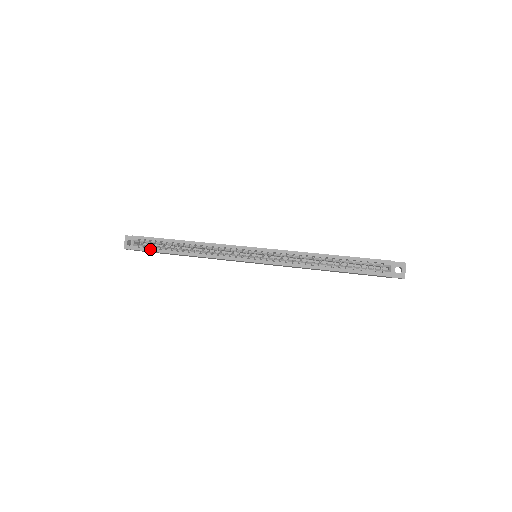
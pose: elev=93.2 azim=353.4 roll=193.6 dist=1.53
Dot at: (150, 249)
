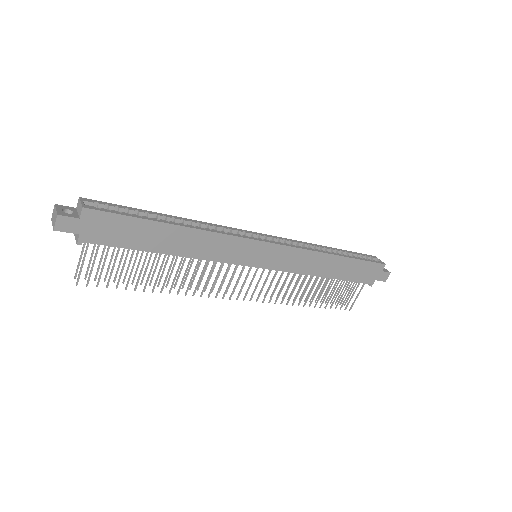
Dot at: (121, 213)
